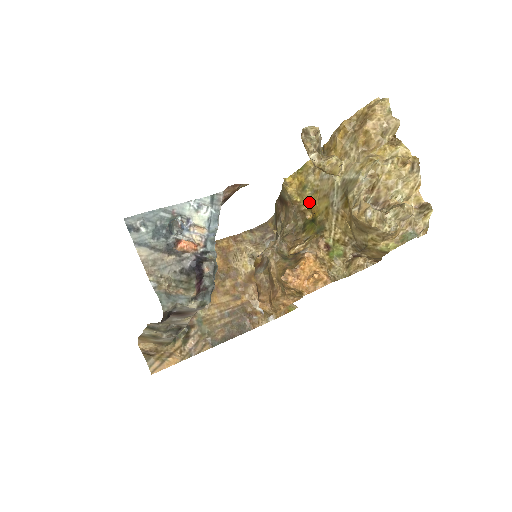
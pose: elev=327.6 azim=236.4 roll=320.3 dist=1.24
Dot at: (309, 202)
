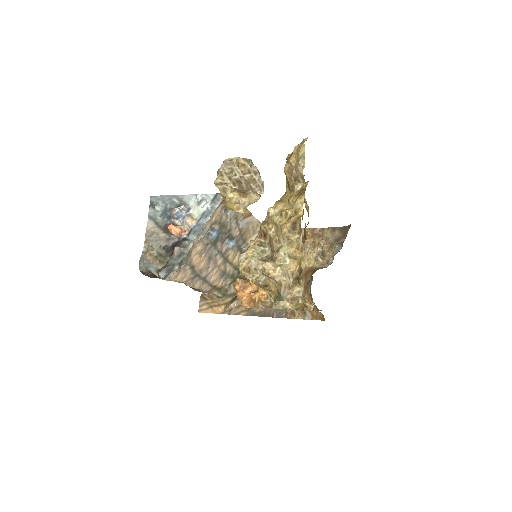
Dot at: occluded
